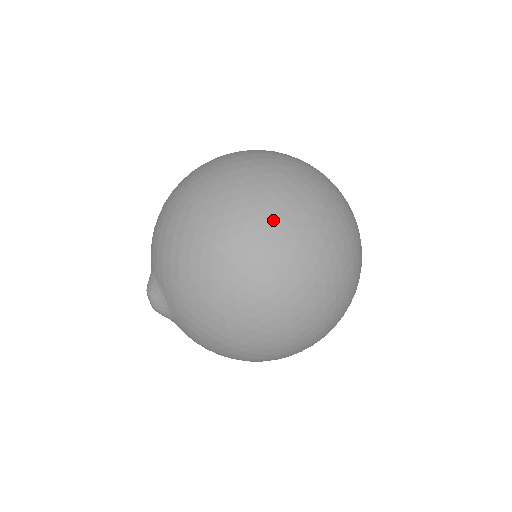
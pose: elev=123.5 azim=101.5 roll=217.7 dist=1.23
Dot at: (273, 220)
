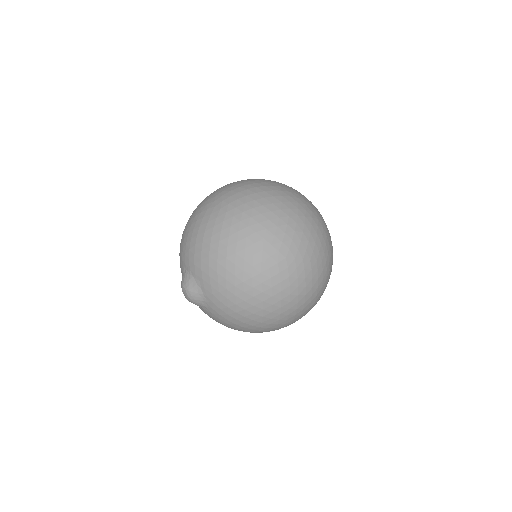
Dot at: (283, 228)
